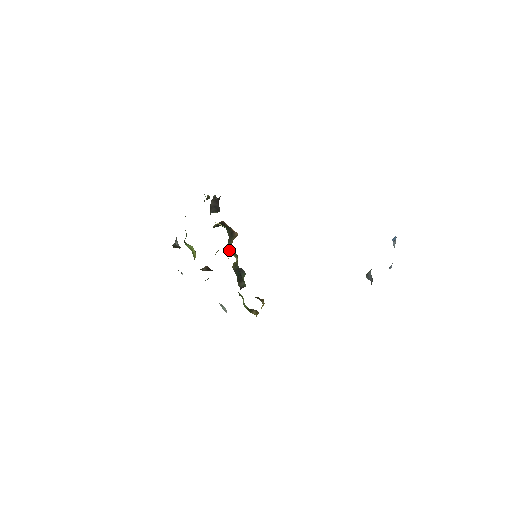
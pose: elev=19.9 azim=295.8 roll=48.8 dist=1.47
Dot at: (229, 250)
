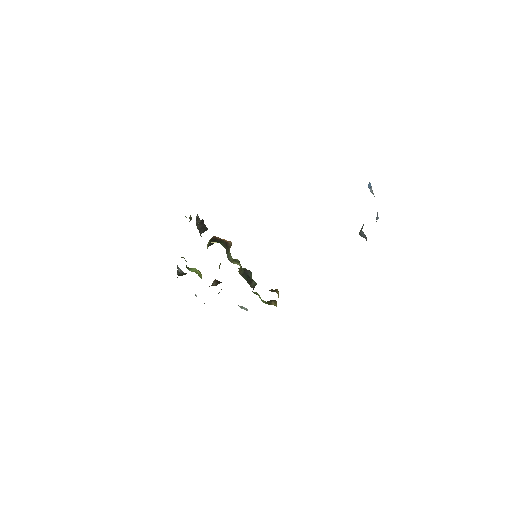
Dot at: (230, 260)
